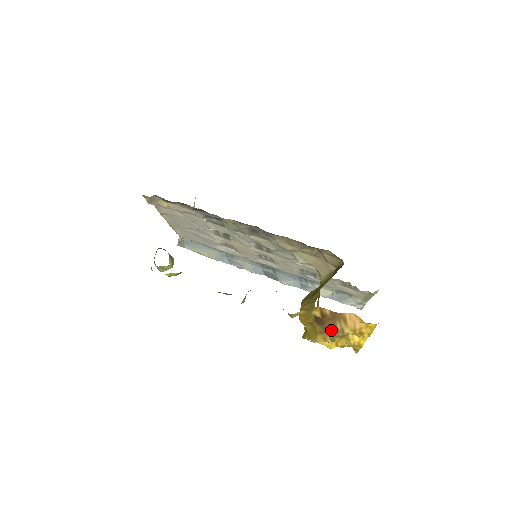
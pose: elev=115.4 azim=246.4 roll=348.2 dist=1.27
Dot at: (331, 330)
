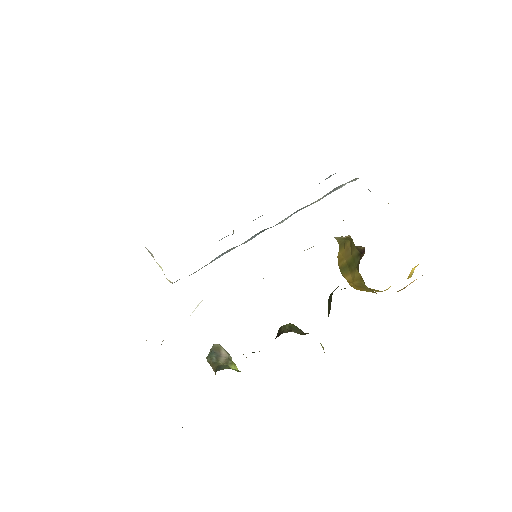
Dot at: occluded
